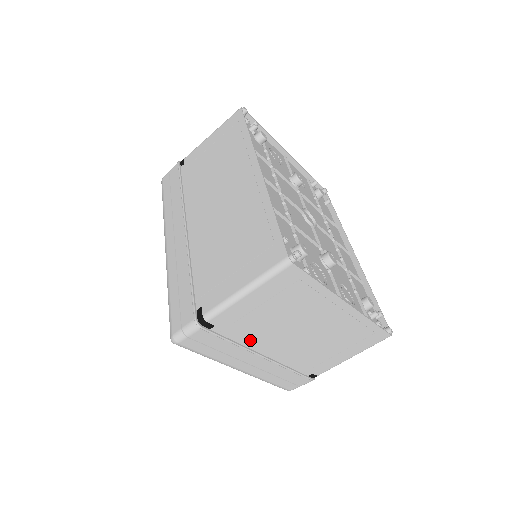
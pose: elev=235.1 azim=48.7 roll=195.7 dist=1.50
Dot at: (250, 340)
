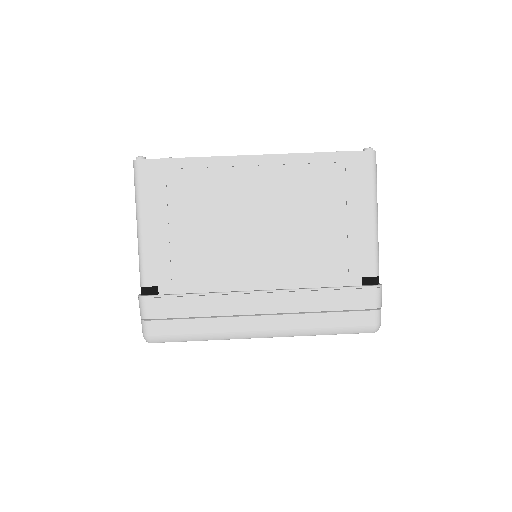
Dot at: (217, 279)
